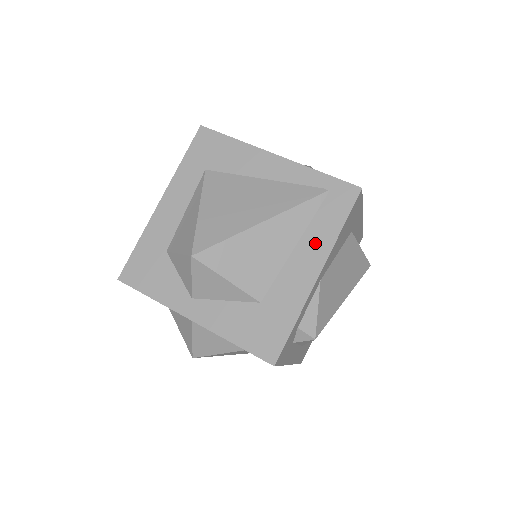
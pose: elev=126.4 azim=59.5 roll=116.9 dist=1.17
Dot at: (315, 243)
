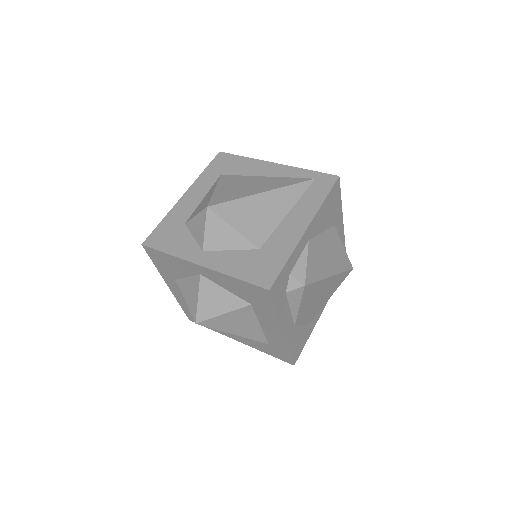
Dot at: (304, 209)
